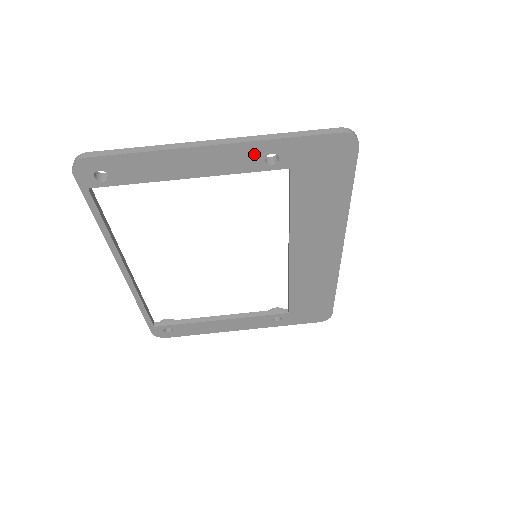
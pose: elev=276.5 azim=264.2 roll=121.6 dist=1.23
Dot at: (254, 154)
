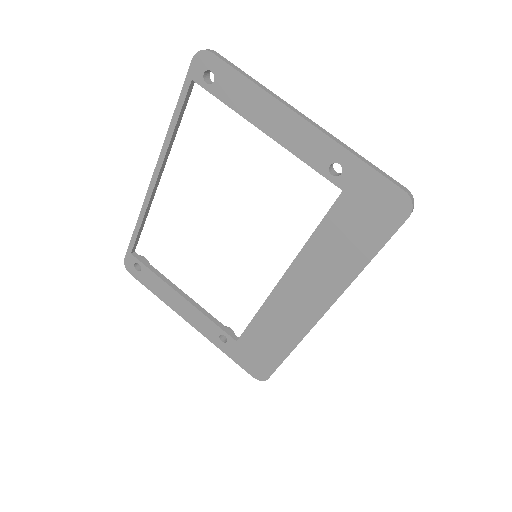
Dot at: (326, 153)
